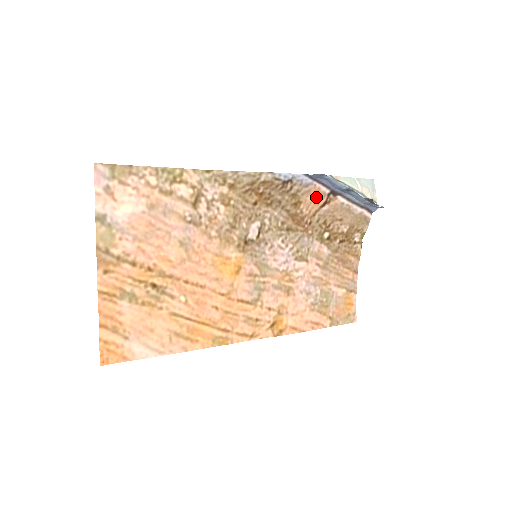
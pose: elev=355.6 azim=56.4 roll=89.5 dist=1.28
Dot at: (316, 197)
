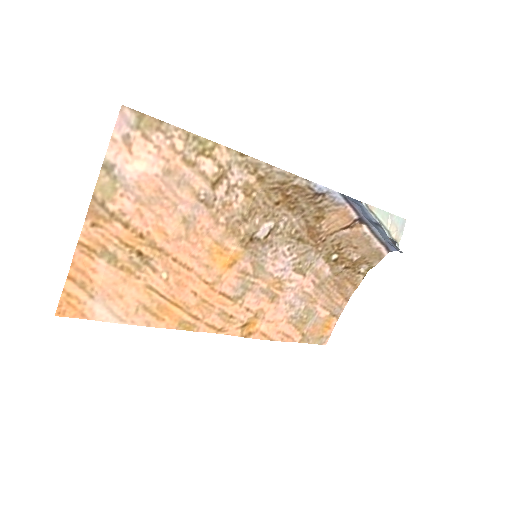
Dot at: (342, 218)
